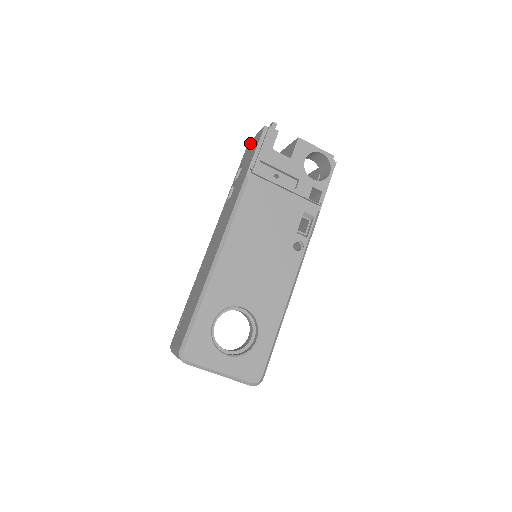
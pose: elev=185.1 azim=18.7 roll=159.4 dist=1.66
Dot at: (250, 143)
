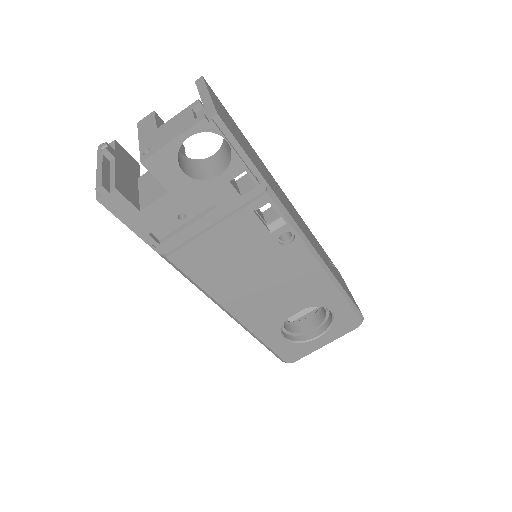
Dot at: occluded
